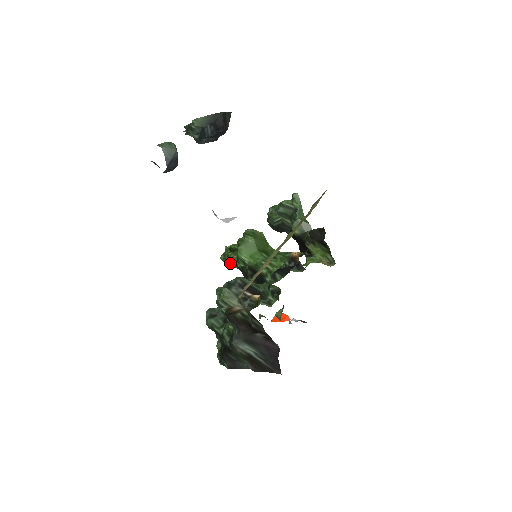
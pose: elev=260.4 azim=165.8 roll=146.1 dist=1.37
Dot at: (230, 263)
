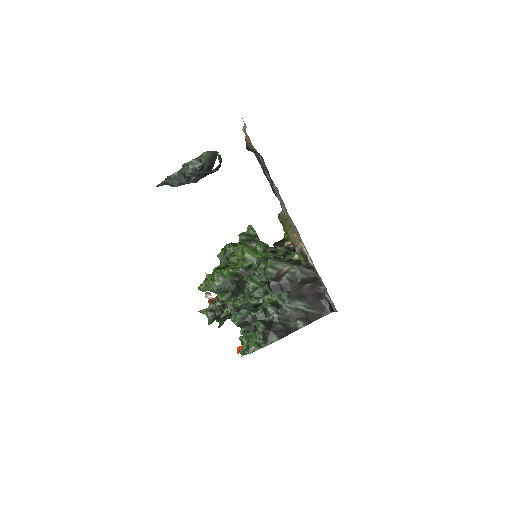
Dot at: (221, 280)
